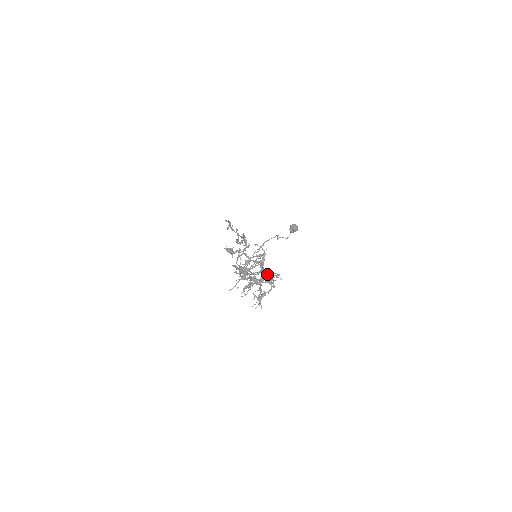
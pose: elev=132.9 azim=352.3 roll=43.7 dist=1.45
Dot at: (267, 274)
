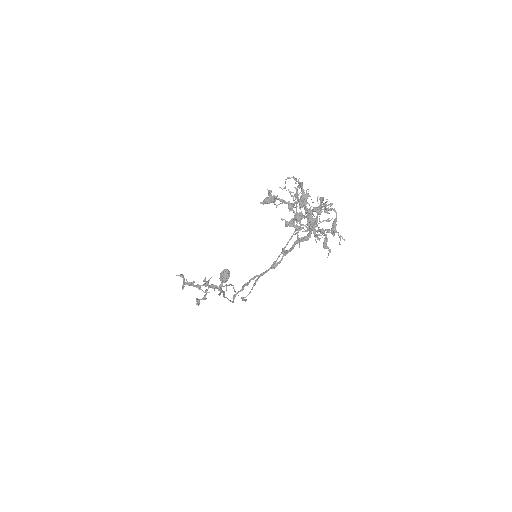
Dot at: (321, 199)
